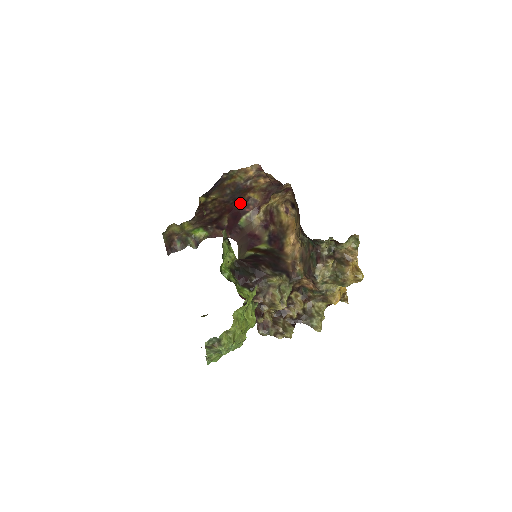
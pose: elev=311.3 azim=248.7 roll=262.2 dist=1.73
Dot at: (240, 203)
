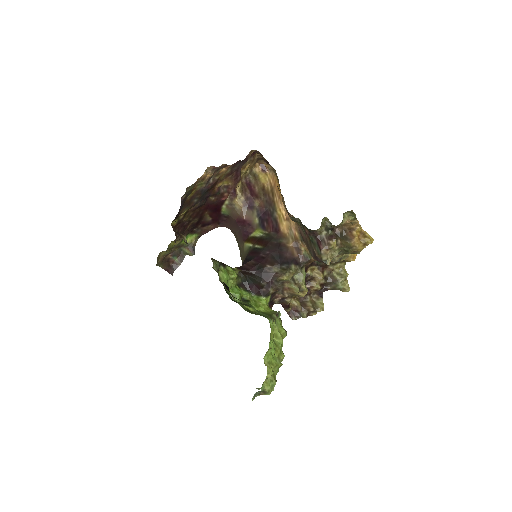
Dot at: (213, 197)
